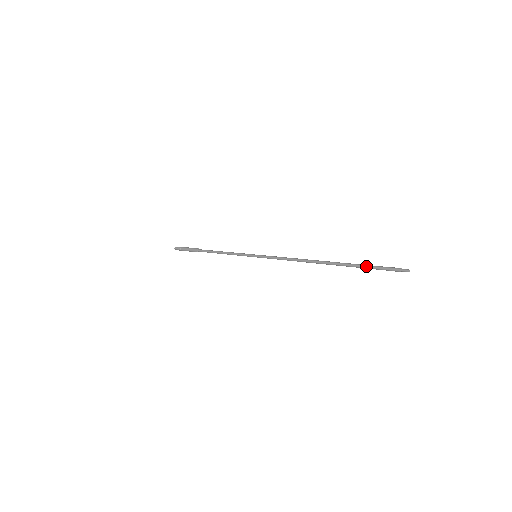
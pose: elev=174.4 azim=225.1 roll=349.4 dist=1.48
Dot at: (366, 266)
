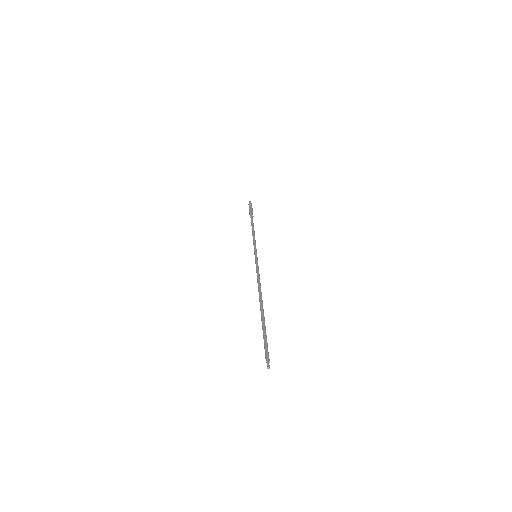
Dot at: (263, 336)
